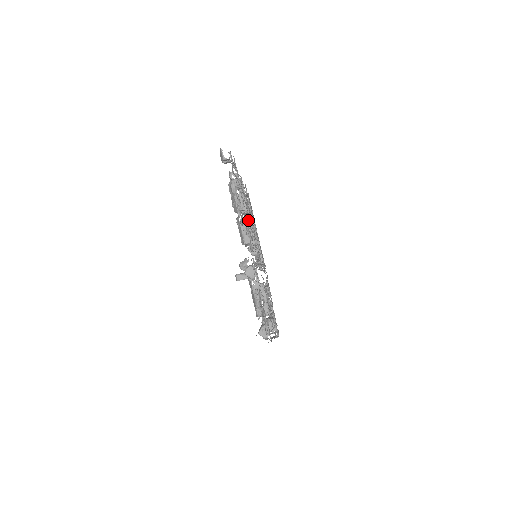
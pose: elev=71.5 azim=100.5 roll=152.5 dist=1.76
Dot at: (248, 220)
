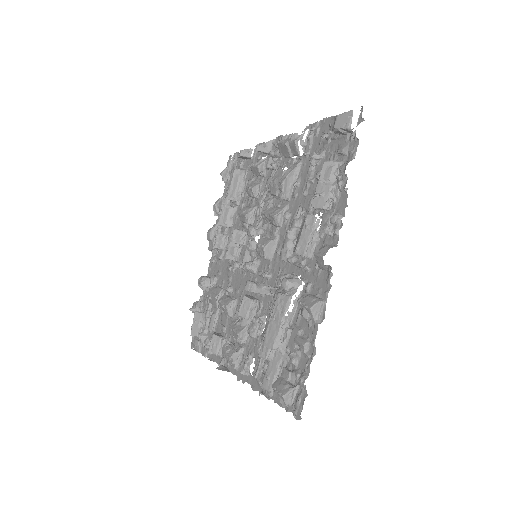
Dot at: (288, 212)
